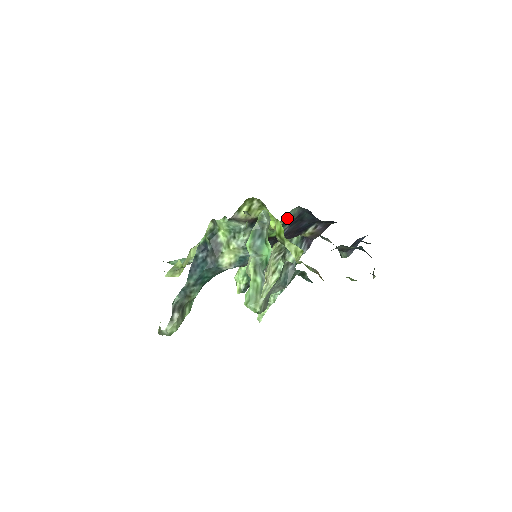
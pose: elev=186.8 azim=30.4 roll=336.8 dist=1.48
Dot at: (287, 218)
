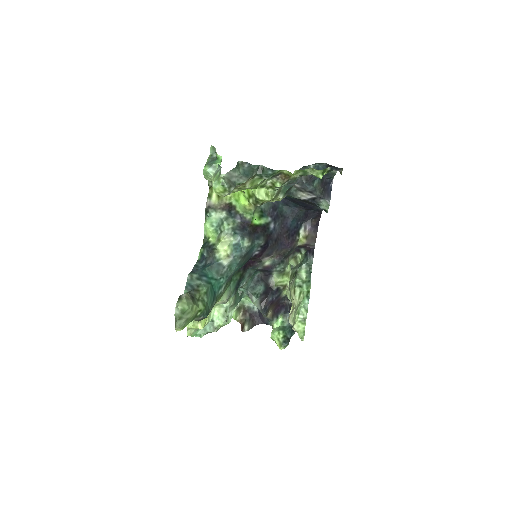
Dot at: (262, 206)
